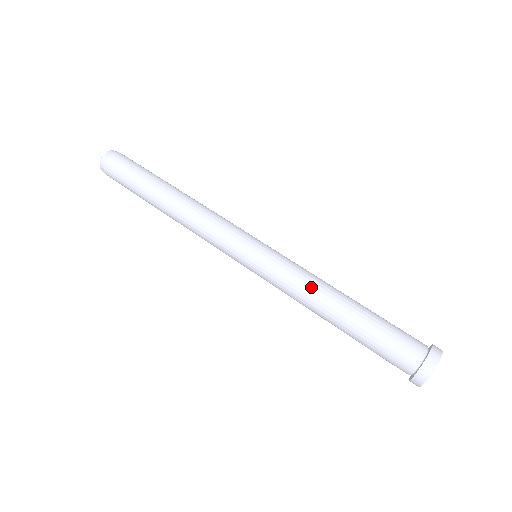
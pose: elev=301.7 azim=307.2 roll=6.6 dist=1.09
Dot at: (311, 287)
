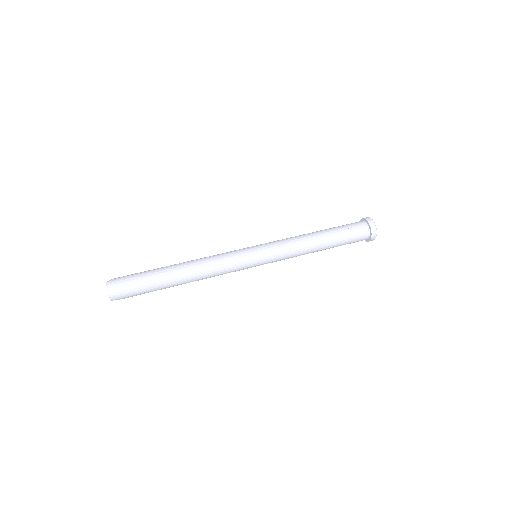
Dot at: (297, 237)
